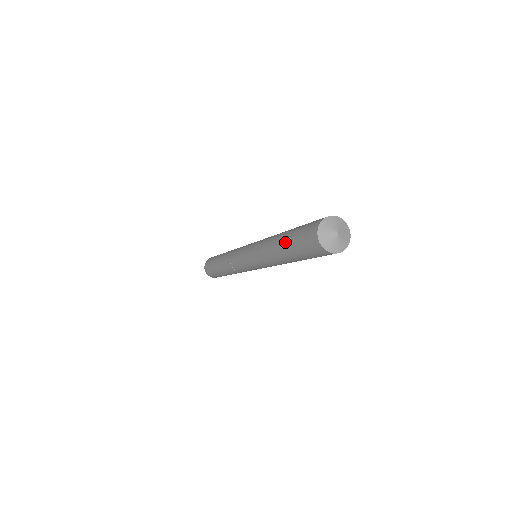
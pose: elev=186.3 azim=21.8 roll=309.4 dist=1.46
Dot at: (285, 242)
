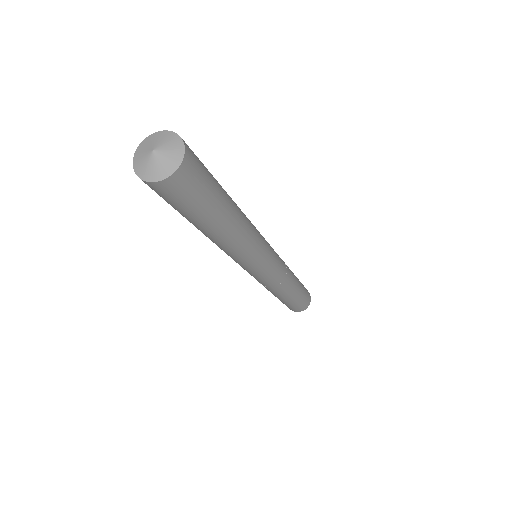
Dot at: occluded
